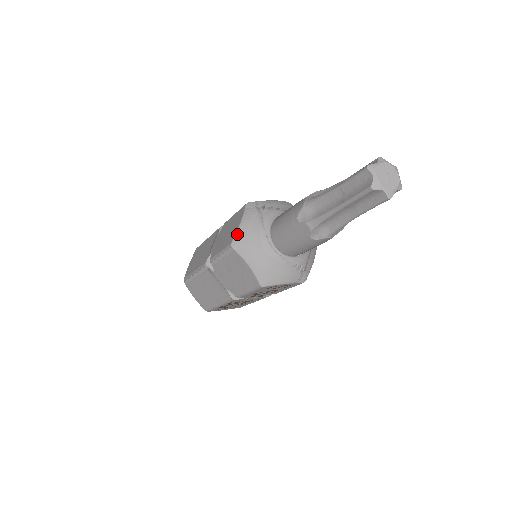
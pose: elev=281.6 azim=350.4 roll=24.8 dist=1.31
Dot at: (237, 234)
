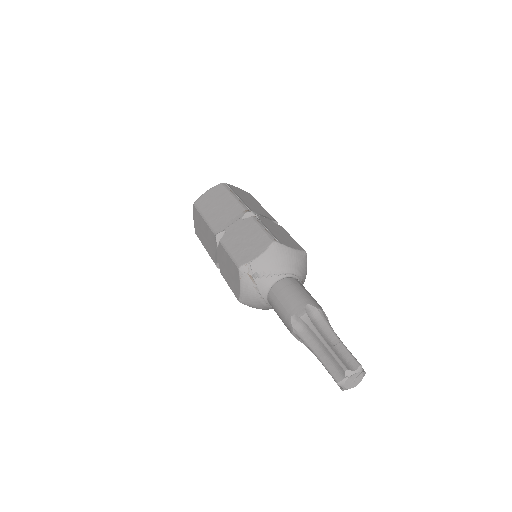
Dot at: (241, 297)
